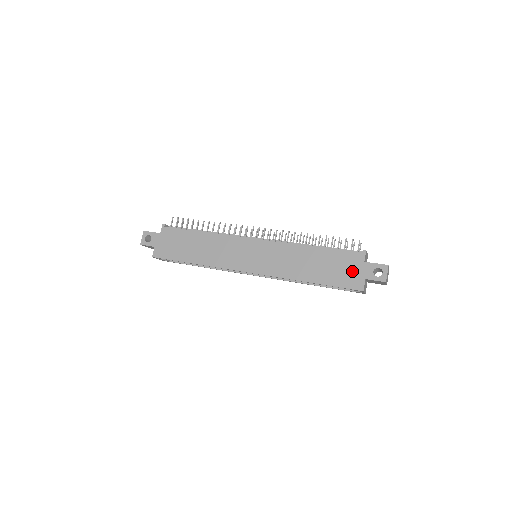
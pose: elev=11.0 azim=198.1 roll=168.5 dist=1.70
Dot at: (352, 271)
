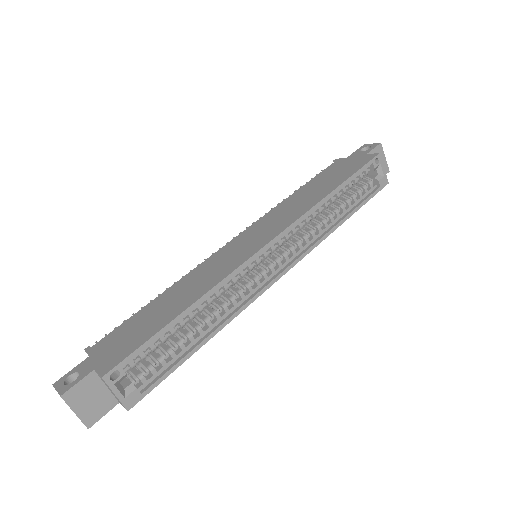
Dot at: (349, 163)
